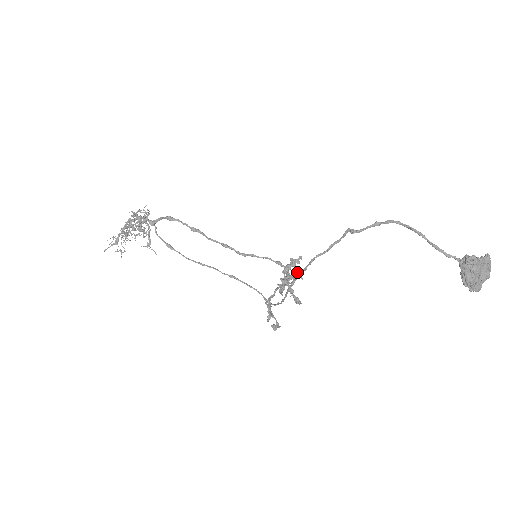
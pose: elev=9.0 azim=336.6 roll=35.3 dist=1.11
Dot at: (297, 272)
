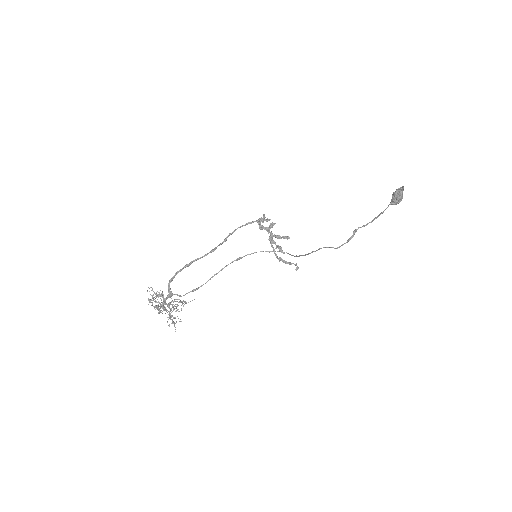
Dot at: (270, 224)
